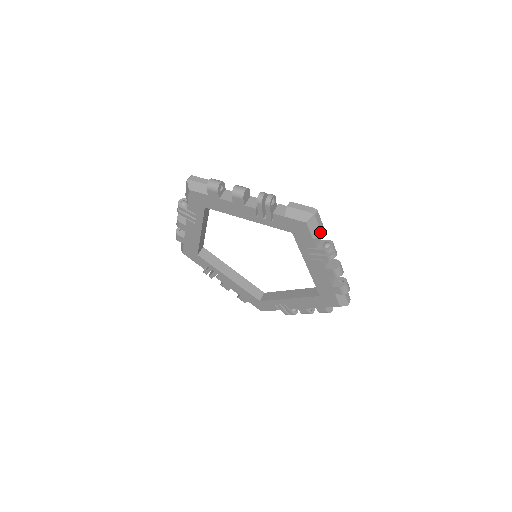
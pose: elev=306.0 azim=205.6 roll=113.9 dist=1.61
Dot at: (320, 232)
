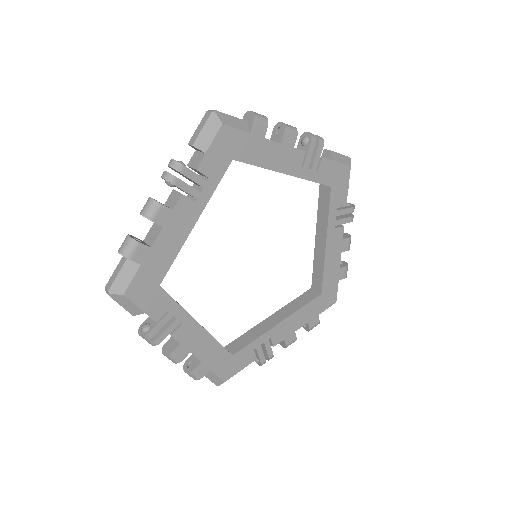
Dot at: occluded
